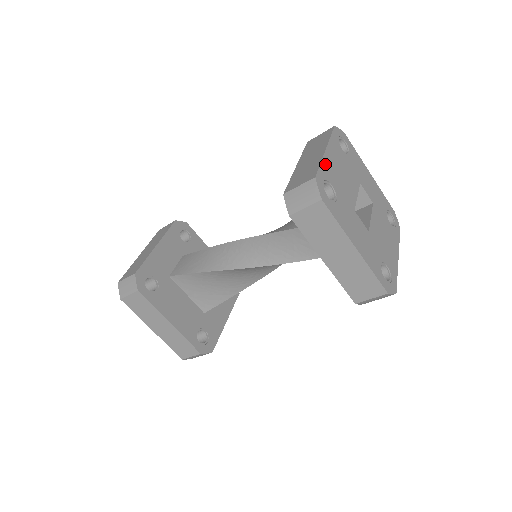
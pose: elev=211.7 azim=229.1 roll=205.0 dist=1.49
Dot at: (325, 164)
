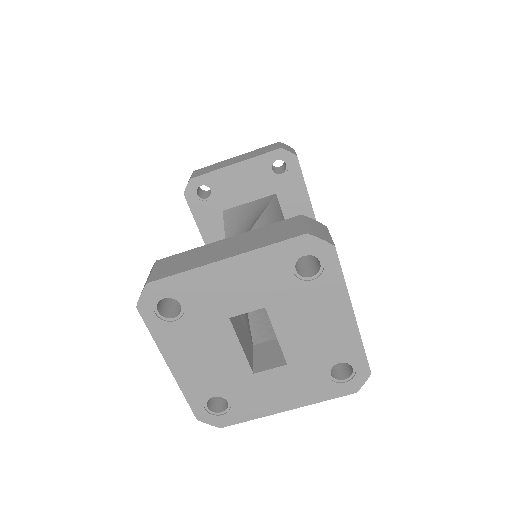
Dot at: (187, 387)
